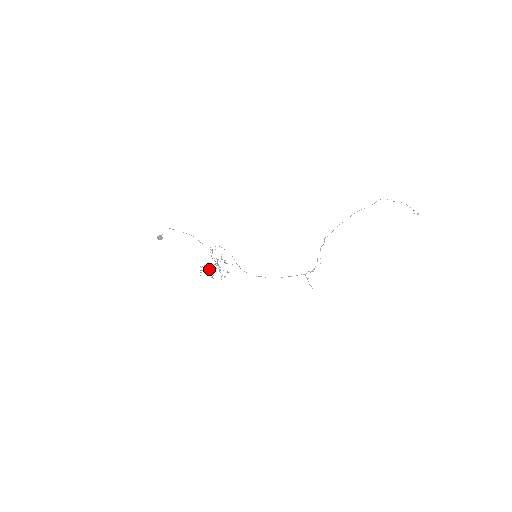
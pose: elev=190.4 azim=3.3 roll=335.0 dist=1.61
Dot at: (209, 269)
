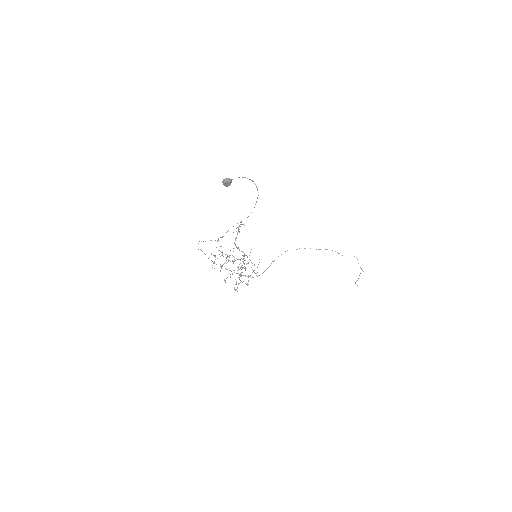
Dot at: occluded
